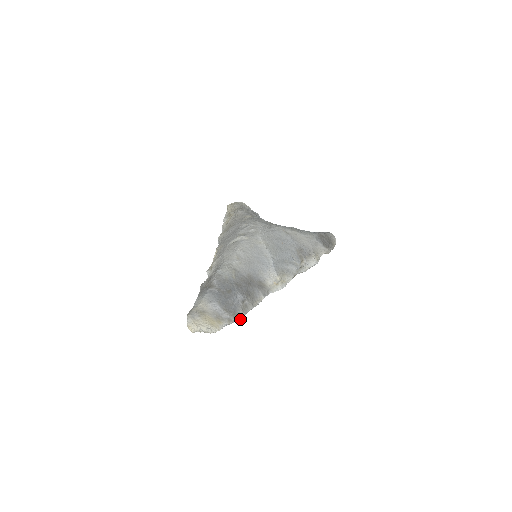
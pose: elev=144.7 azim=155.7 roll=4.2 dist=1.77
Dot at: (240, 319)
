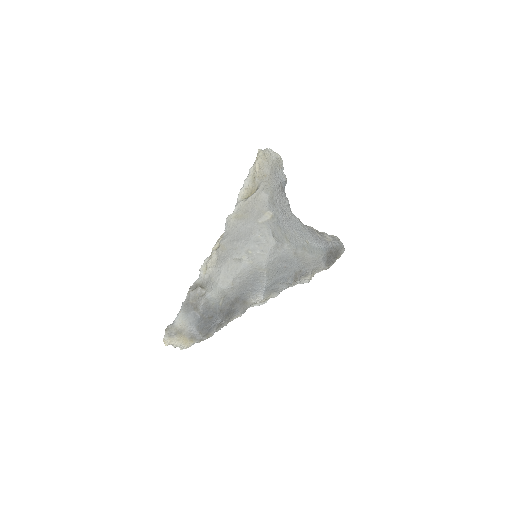
Dot at: occluded
